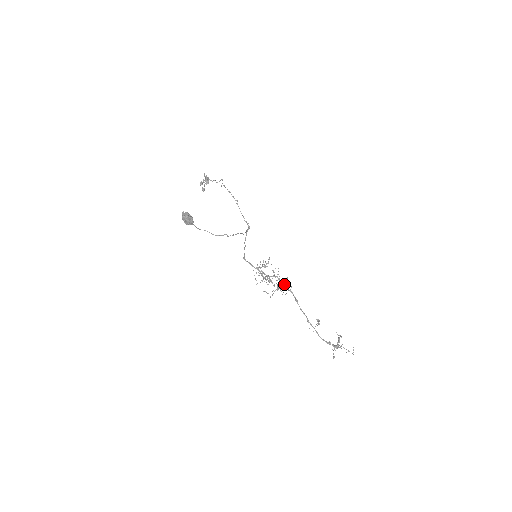
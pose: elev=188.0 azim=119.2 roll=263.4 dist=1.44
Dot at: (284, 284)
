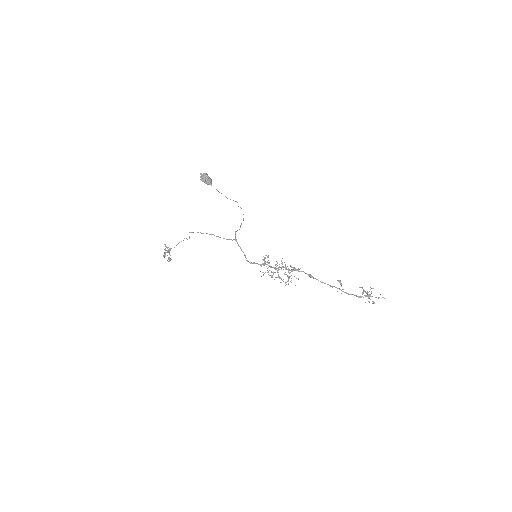
Dot at: occluded
